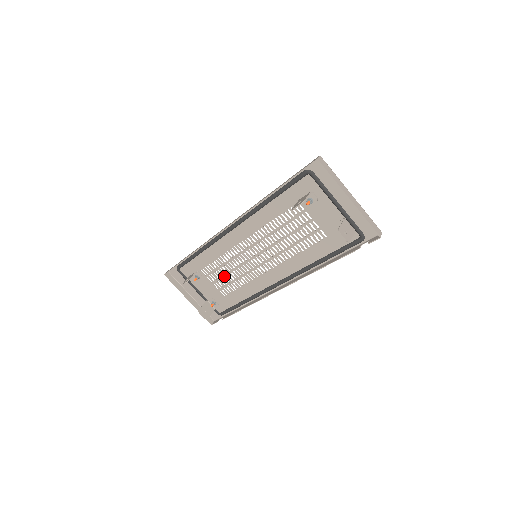
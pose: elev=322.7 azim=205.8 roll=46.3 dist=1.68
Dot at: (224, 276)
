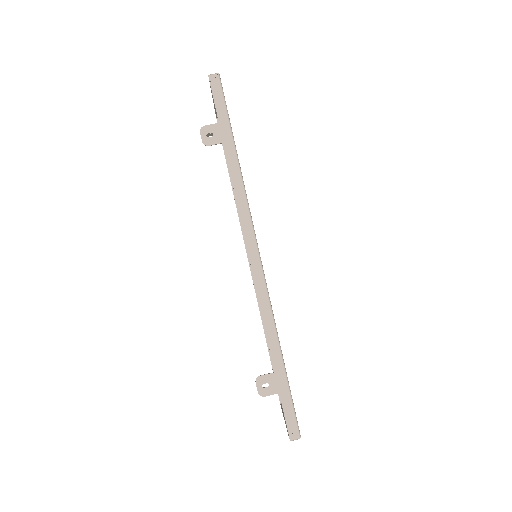
Dot at: occluded
